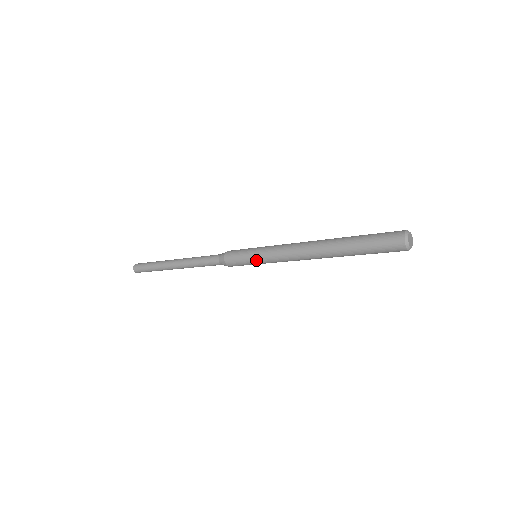
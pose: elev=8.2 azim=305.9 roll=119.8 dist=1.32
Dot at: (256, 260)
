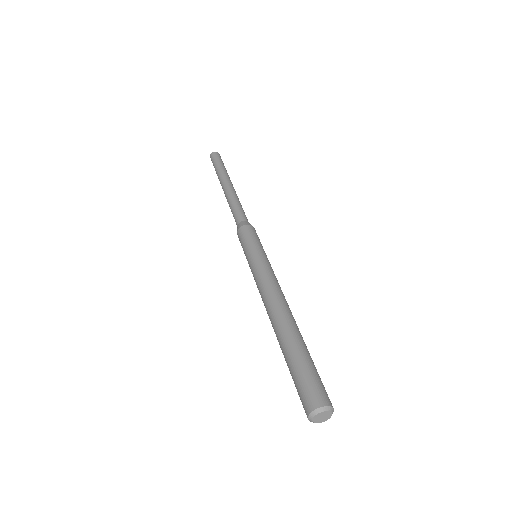
Dot at: occluded
